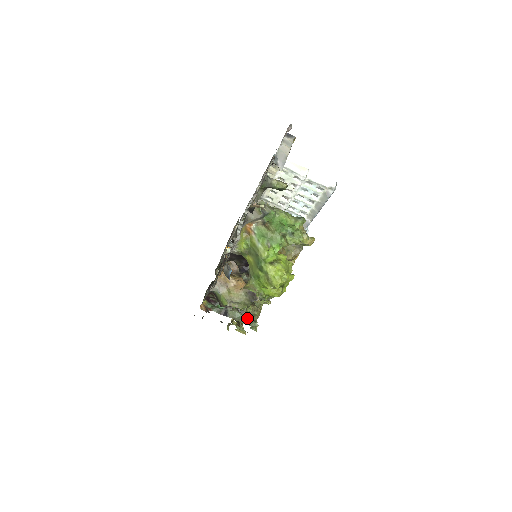
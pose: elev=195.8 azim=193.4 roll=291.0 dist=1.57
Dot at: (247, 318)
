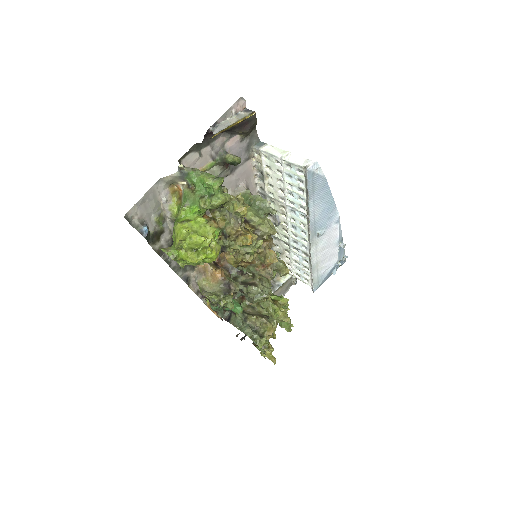
Dot at: (247, 327)
